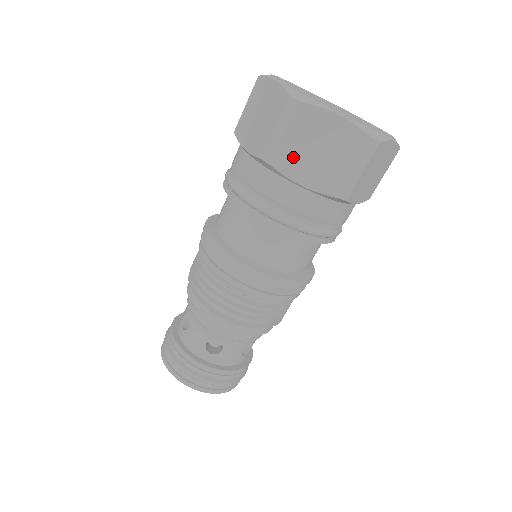
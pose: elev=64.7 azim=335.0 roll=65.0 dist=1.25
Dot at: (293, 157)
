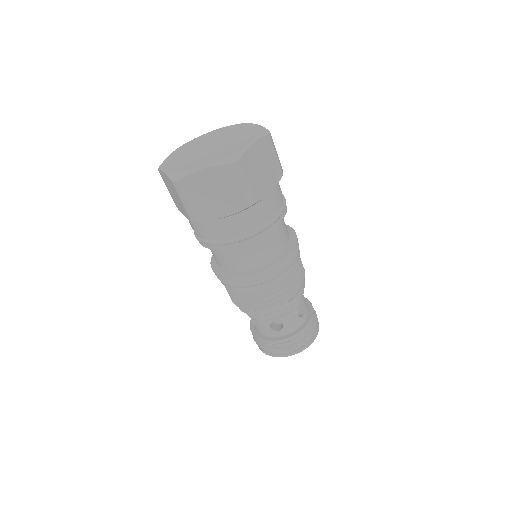
Dot at: (175, 200)
